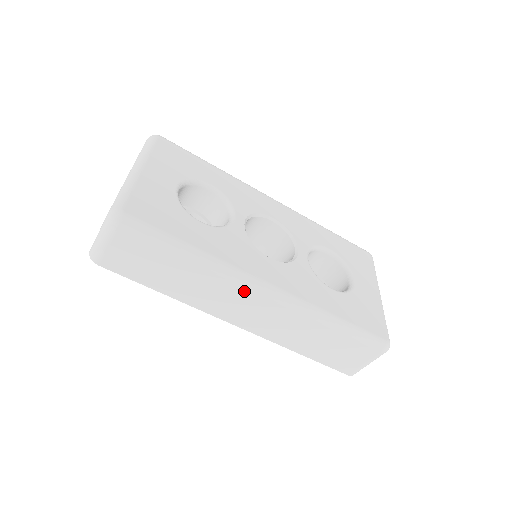
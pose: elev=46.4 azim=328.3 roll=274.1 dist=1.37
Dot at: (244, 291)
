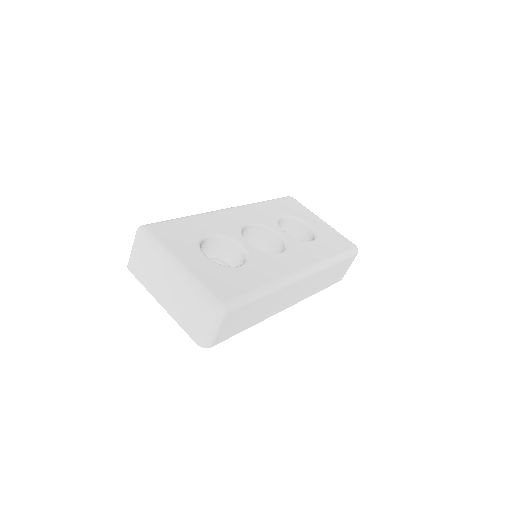
Dot at: (294, 286)
